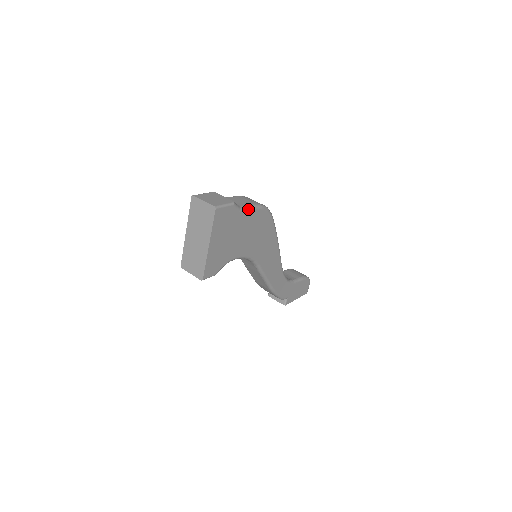
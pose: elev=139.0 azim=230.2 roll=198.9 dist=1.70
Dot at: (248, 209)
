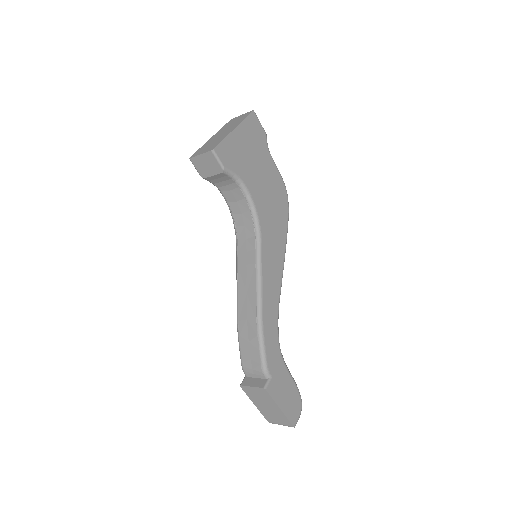
Dot at: occluded
